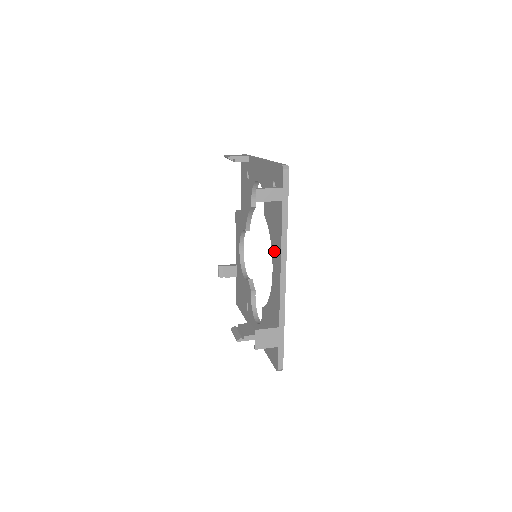
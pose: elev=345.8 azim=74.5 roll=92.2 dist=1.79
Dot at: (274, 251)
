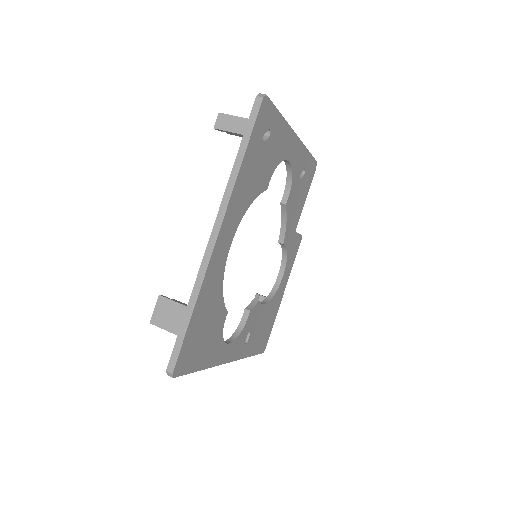
Dot at: occluded
